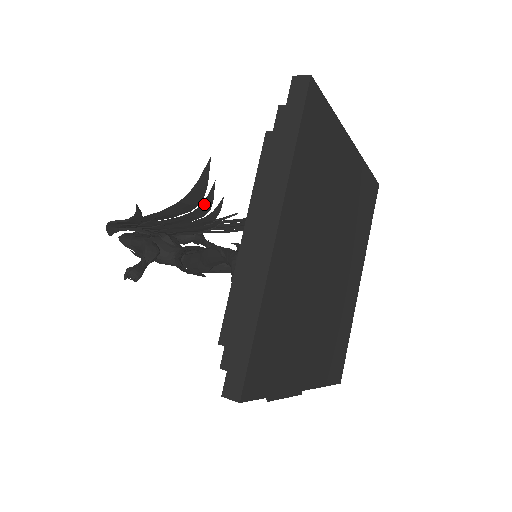
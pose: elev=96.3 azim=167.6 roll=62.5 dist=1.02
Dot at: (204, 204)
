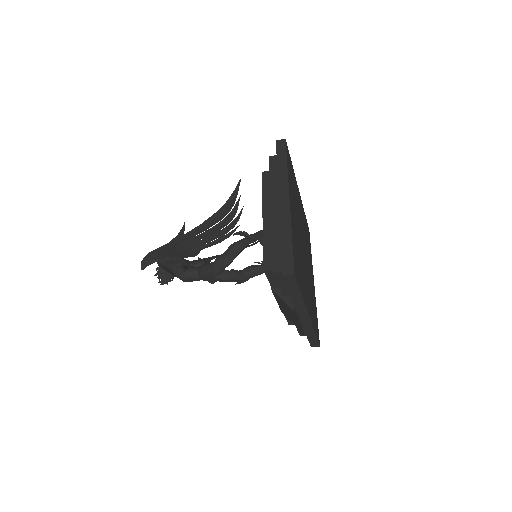
Dot at: (232, 212)
